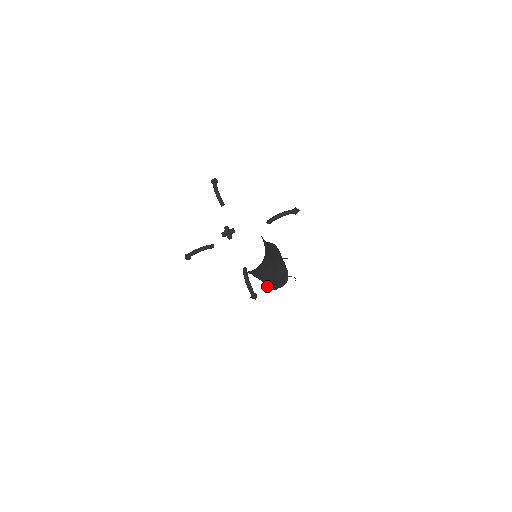
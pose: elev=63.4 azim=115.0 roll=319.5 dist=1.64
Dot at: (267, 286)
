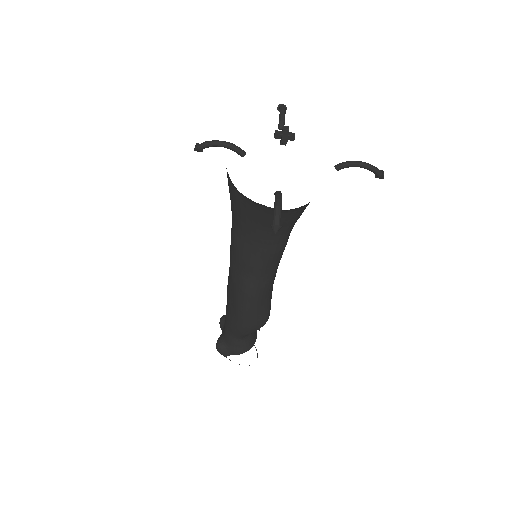
Dot at: (219, 343)
